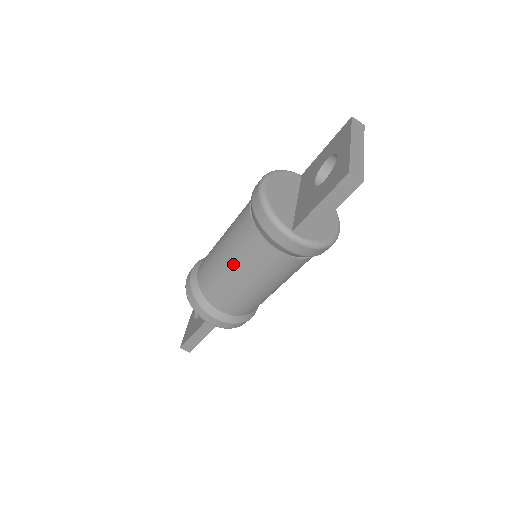
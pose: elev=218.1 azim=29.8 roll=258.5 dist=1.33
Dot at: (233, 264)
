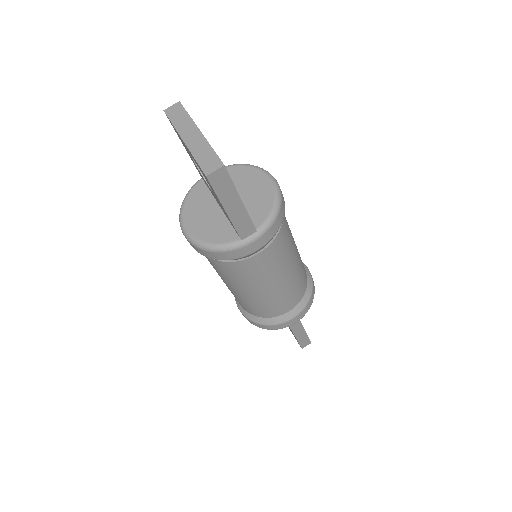
Dot at: (247, 290)
